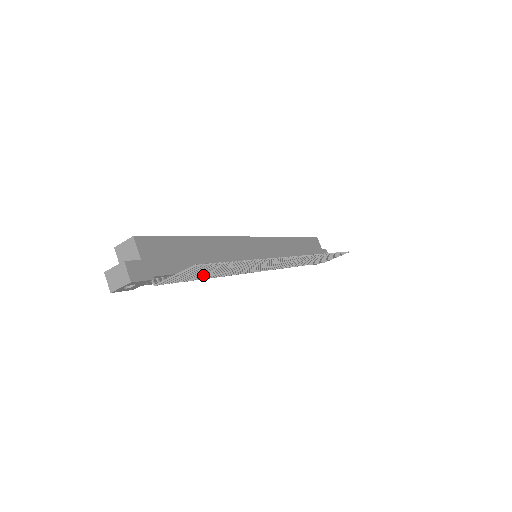
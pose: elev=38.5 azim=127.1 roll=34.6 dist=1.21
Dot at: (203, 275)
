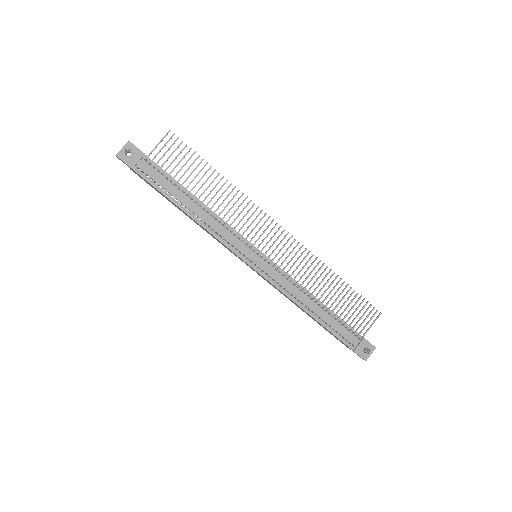
Dot at: (184, 174)
